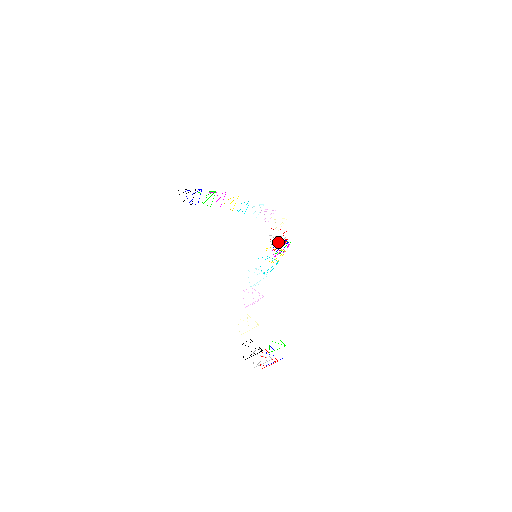
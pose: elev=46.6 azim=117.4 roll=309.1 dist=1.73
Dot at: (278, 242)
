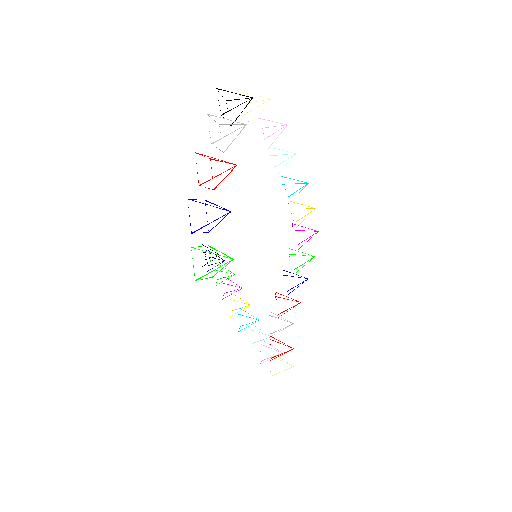
Dot at: occluded
